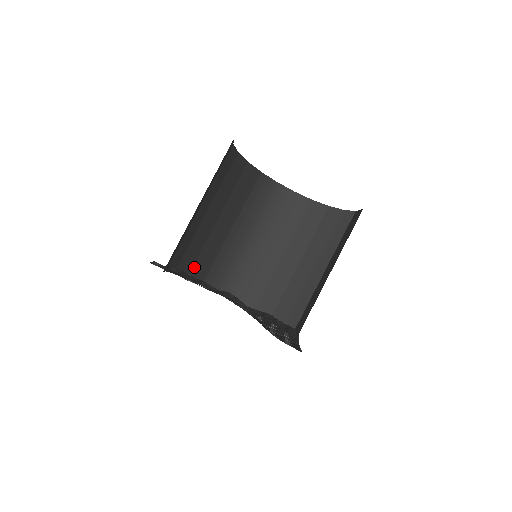
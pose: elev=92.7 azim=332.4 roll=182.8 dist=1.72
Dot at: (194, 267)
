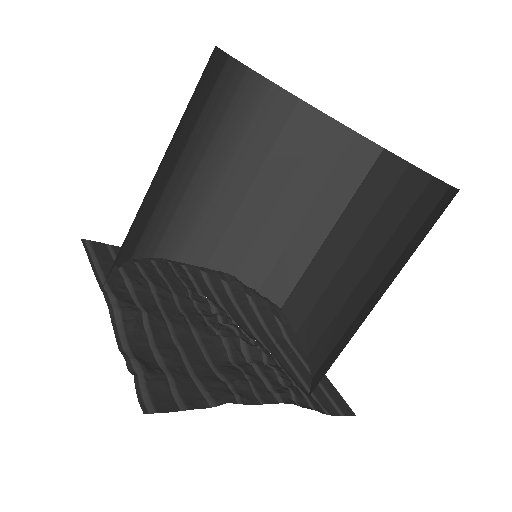
Dot at: (122, 251)
